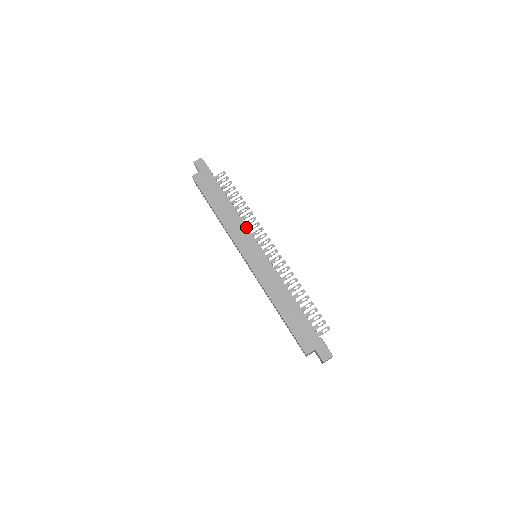
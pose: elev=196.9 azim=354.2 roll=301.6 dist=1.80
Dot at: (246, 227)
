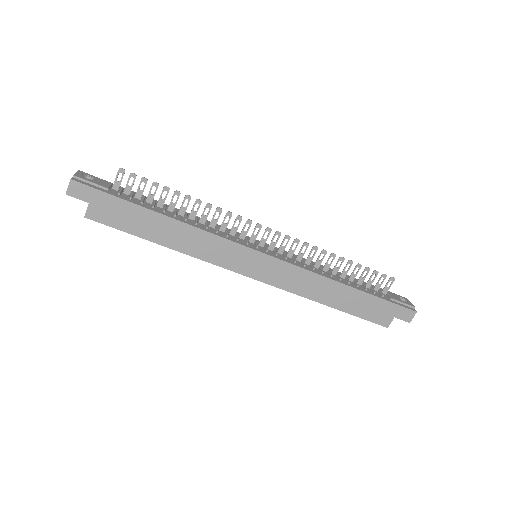
Dot at: (222, 239)
